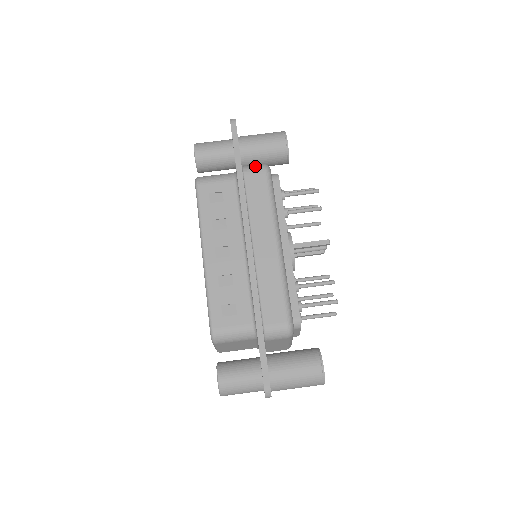
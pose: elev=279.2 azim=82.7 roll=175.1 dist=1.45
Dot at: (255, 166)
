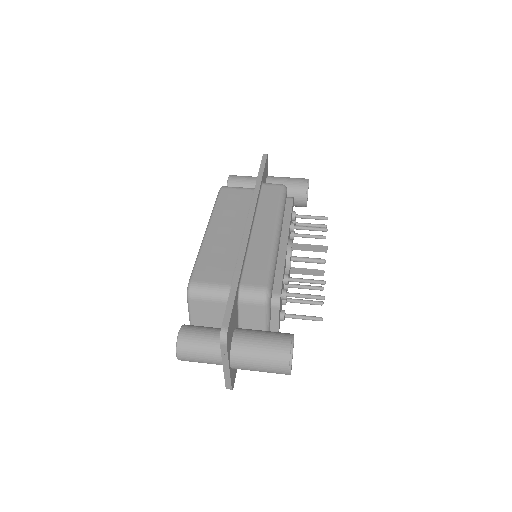
Dot at: occluded
